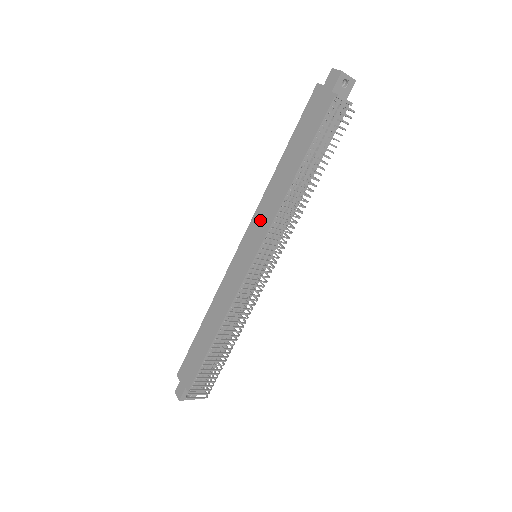
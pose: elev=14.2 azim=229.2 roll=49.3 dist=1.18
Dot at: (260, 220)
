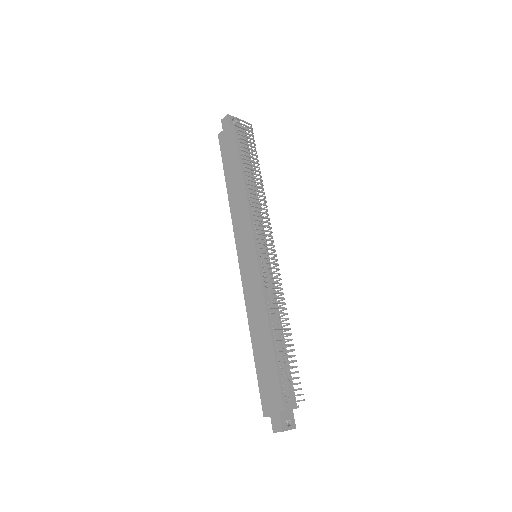
Dot at: (241, 228)
